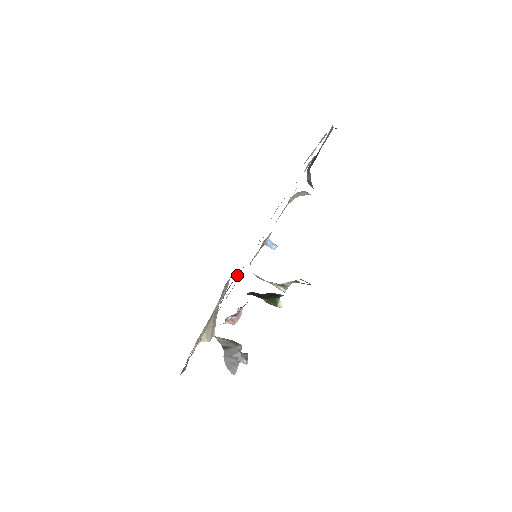
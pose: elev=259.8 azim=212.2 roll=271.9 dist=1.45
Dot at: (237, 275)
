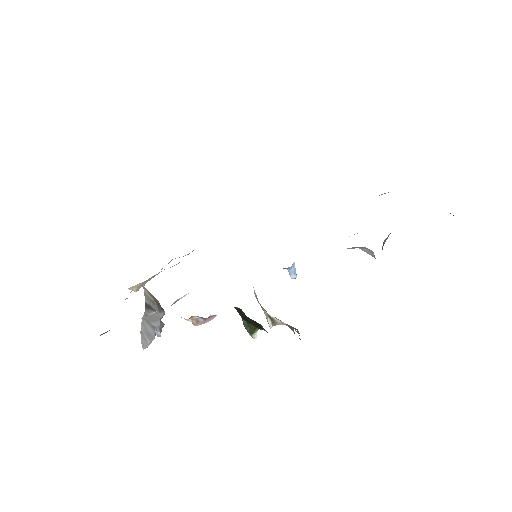
Dot at: occluded
